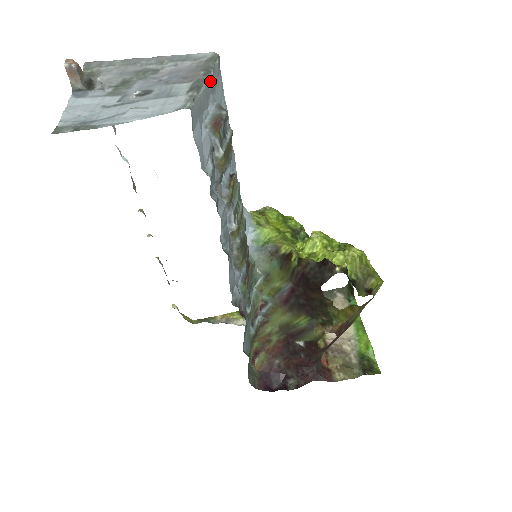
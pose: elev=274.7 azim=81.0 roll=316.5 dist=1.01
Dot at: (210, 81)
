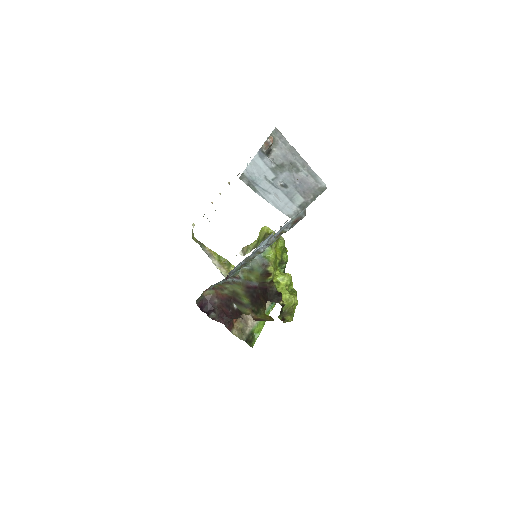
Dot at: occluded
